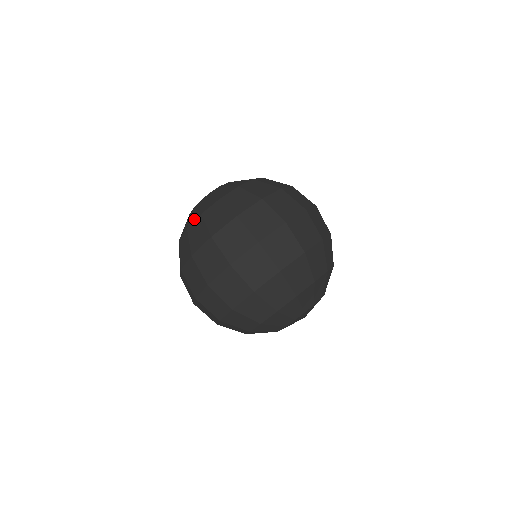
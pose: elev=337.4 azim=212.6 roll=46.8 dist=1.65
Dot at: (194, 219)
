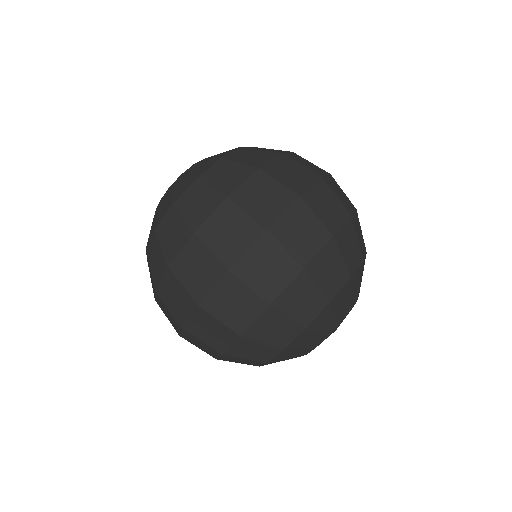
Dot at: (163, 213)
